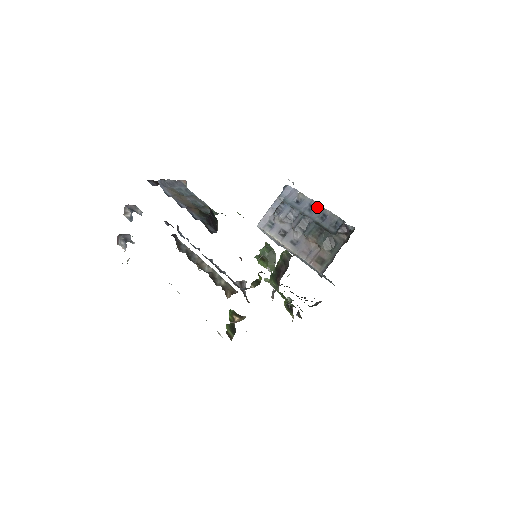
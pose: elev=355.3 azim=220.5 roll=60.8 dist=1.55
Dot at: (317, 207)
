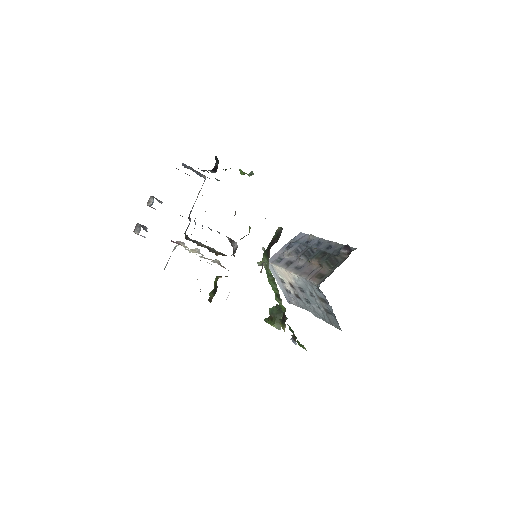
Dot at: (324, 242)
